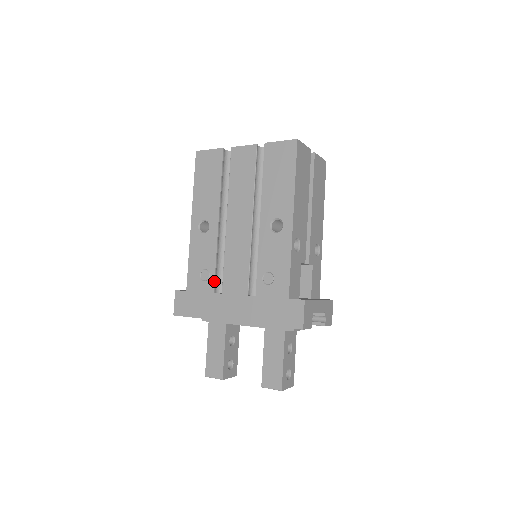
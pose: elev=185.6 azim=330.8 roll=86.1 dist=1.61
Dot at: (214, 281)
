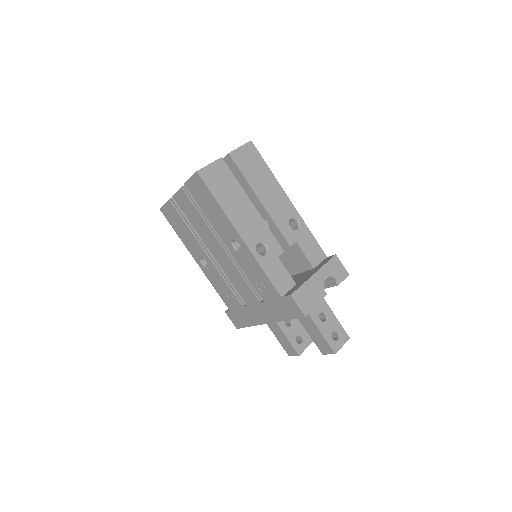
Dot at: (237, 299)
